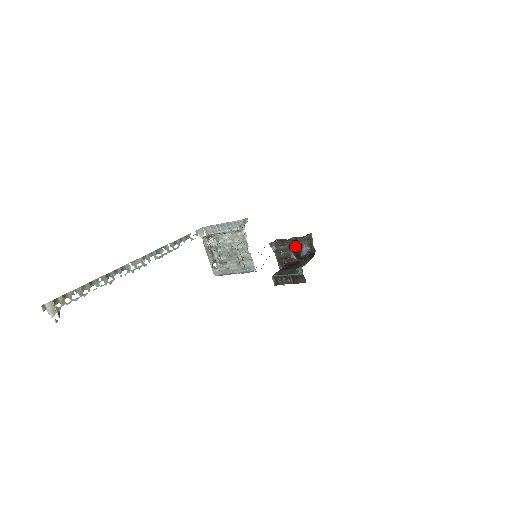
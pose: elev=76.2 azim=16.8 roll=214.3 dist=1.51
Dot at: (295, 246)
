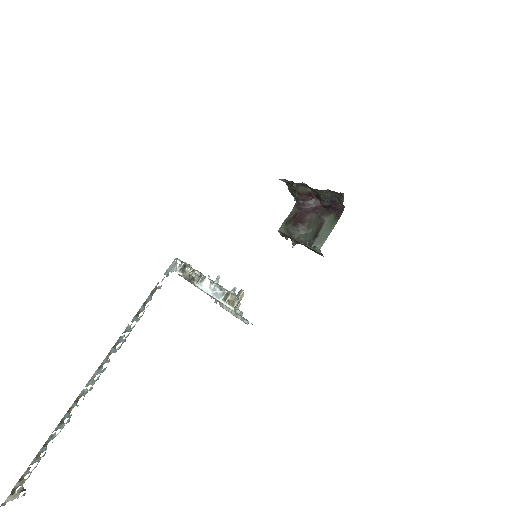
Dot at: (316, 190)
